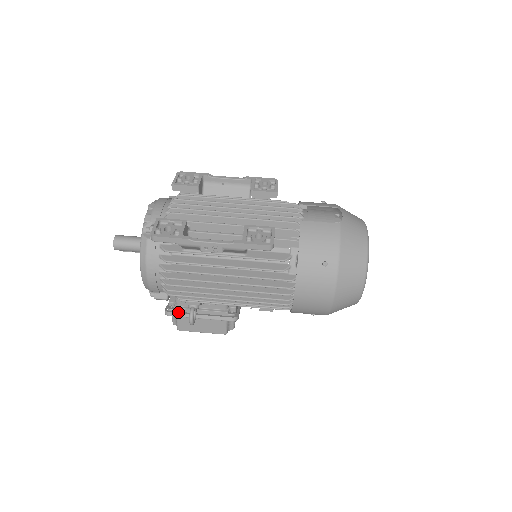
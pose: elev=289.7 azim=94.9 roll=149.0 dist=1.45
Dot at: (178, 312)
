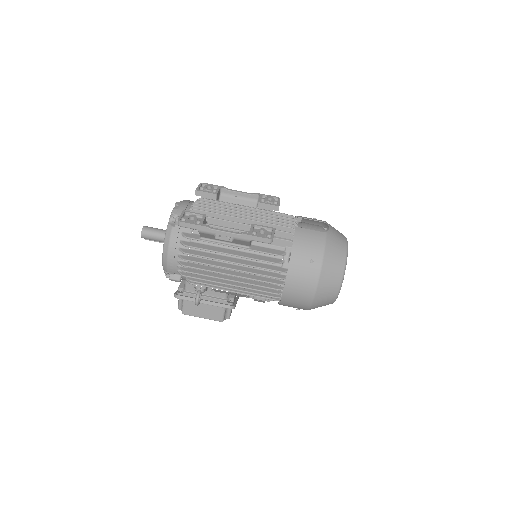
Dot at: (185, 296)
